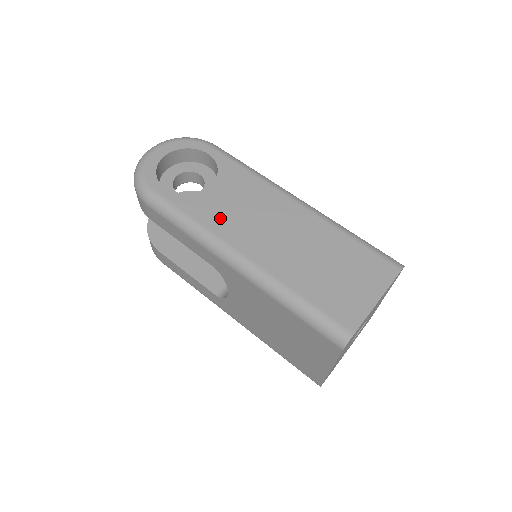
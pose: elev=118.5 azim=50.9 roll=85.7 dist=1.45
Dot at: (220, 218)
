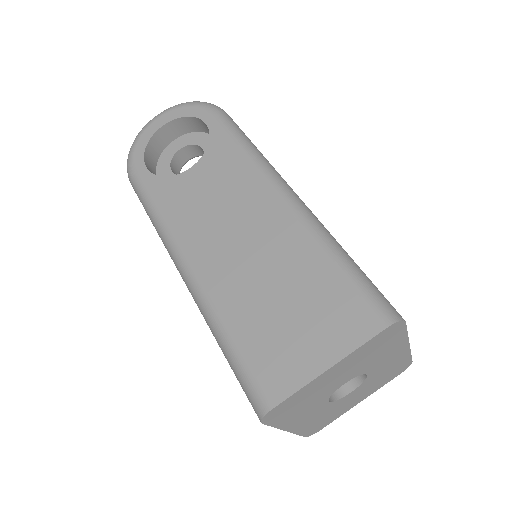
Dot at: (184, 211)
